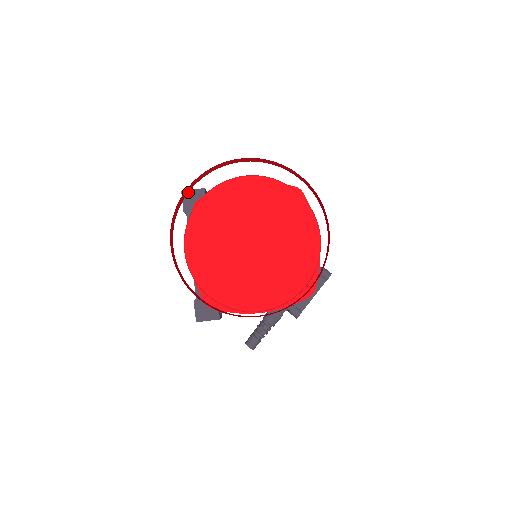
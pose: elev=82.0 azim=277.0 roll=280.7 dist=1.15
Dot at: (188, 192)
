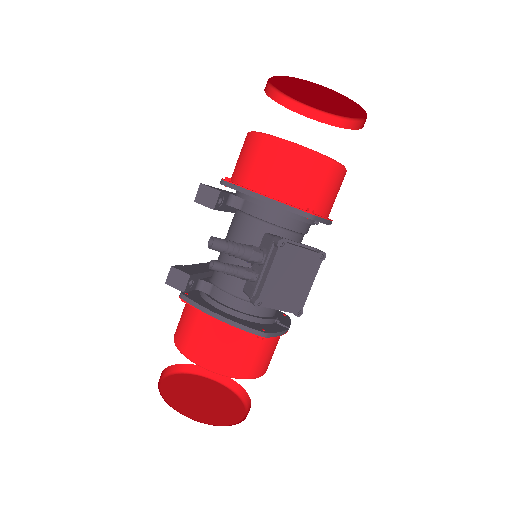
Dot at: occluded
